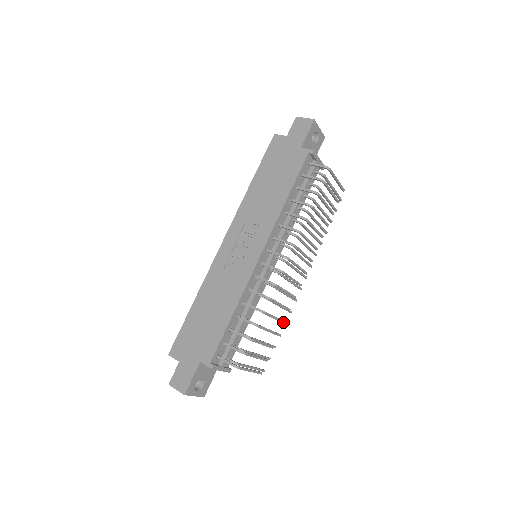
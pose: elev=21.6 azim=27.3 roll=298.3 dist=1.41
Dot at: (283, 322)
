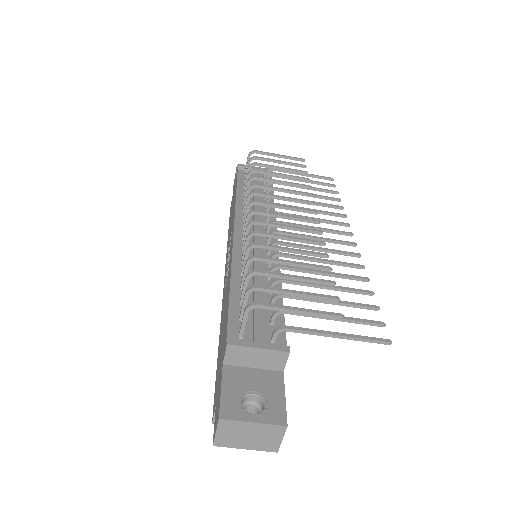
Dot at: (322, 255)
